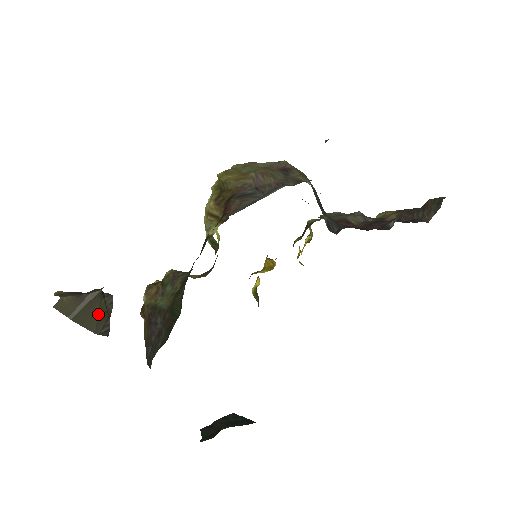
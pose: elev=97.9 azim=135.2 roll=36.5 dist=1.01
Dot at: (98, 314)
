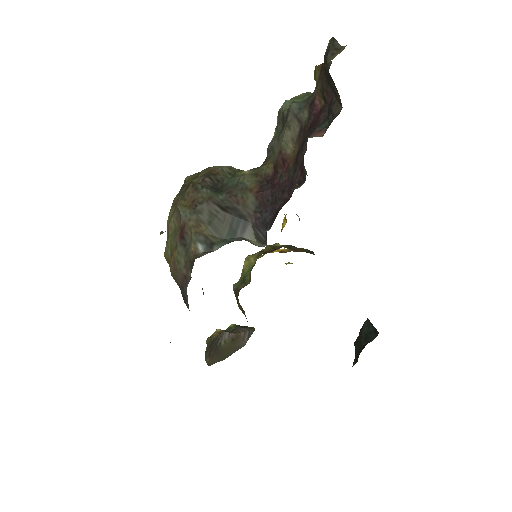
Dot at: (230, 347)
